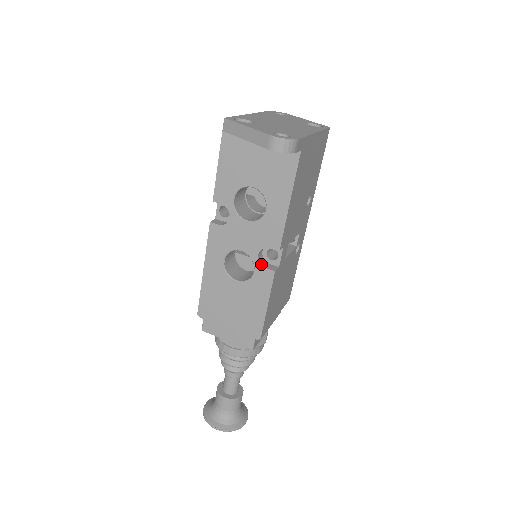
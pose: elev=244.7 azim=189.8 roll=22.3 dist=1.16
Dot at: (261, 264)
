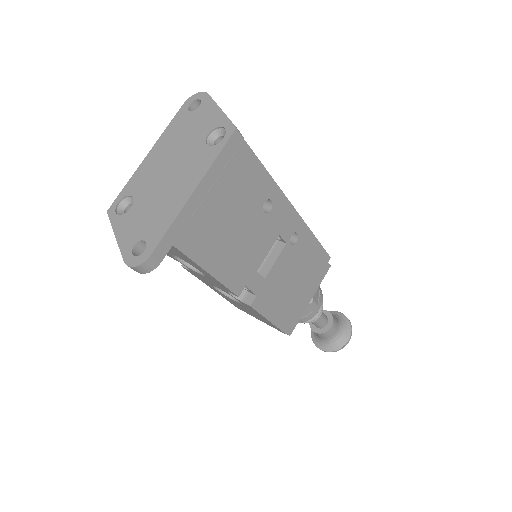
Dot at: (238, 298)
